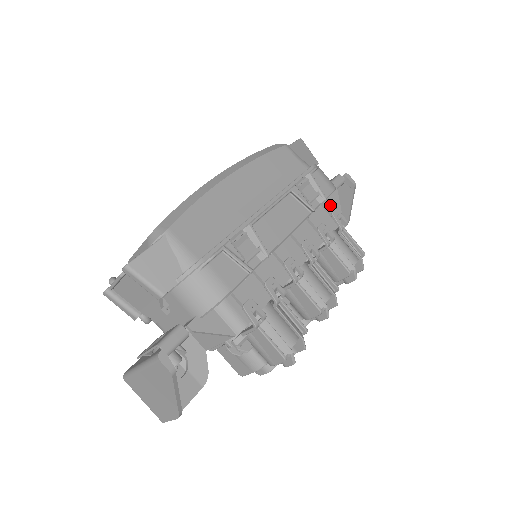
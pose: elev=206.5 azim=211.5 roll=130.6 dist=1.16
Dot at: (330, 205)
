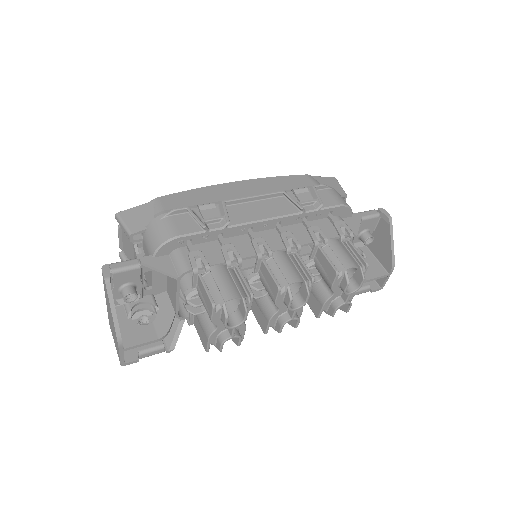
Dot at: occluded
